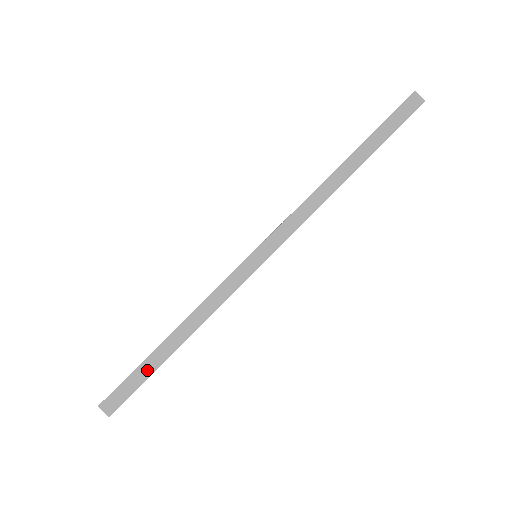
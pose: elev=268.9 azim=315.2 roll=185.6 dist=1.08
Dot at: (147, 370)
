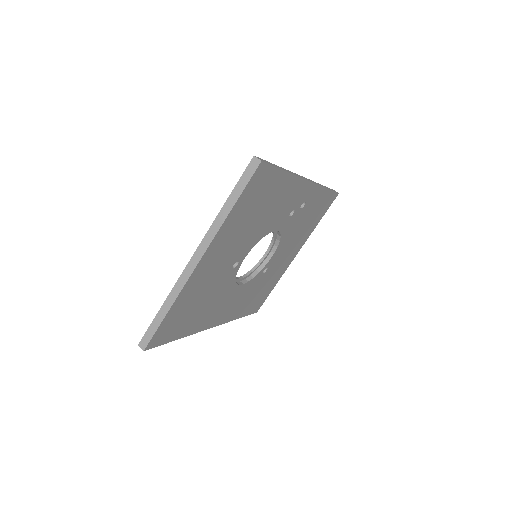
Dot at: (273, 165)
